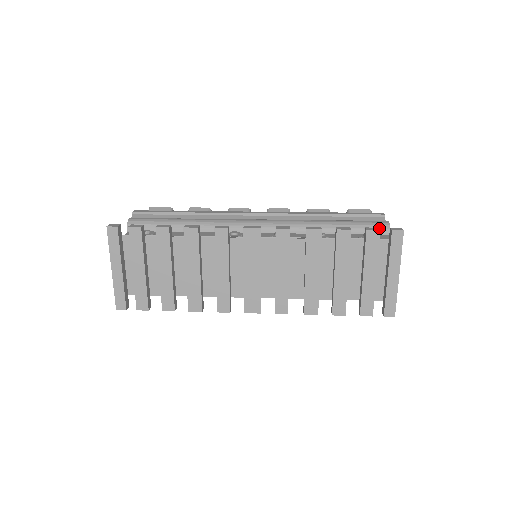
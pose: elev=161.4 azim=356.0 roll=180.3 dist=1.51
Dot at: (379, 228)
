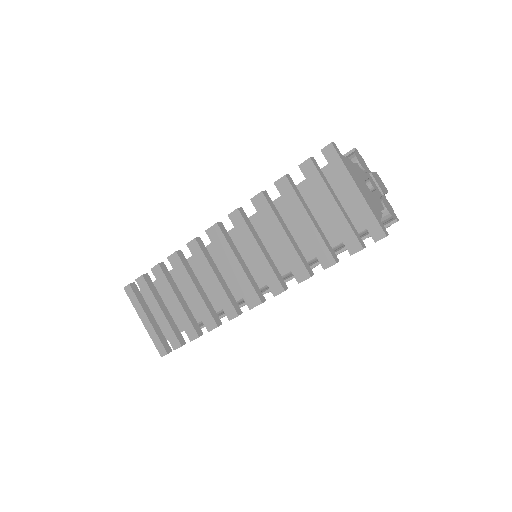
Dot at: occluded
